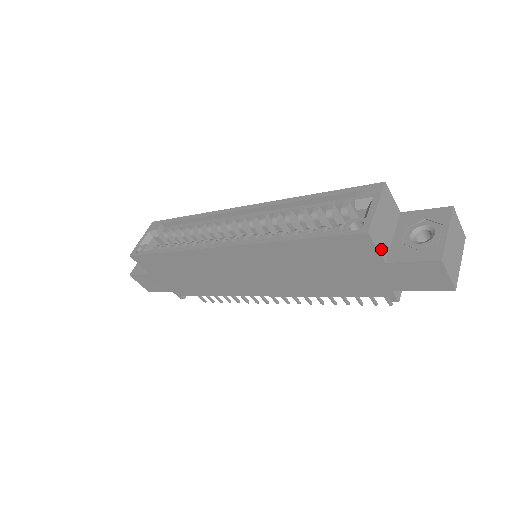
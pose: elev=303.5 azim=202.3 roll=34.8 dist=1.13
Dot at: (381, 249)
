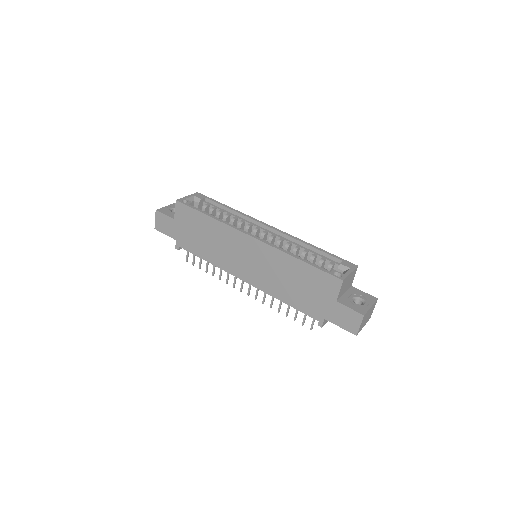
Dot at: (340, 293)
